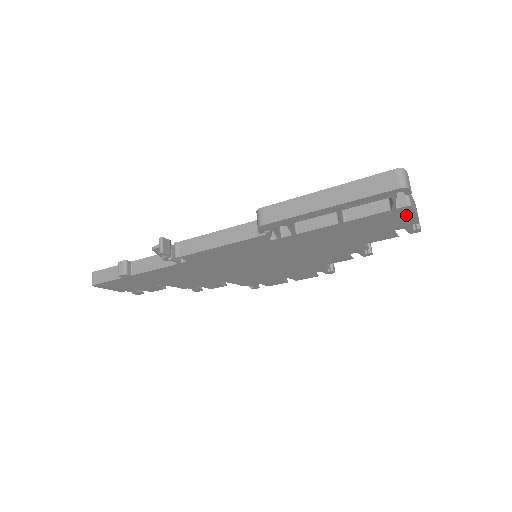
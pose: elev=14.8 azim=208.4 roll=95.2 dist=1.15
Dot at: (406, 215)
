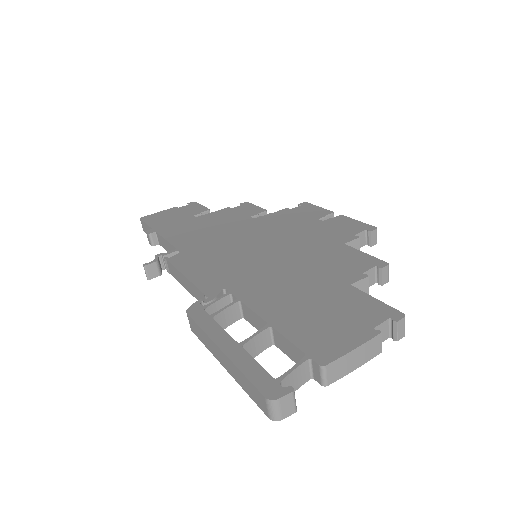
Dot at: occluded
